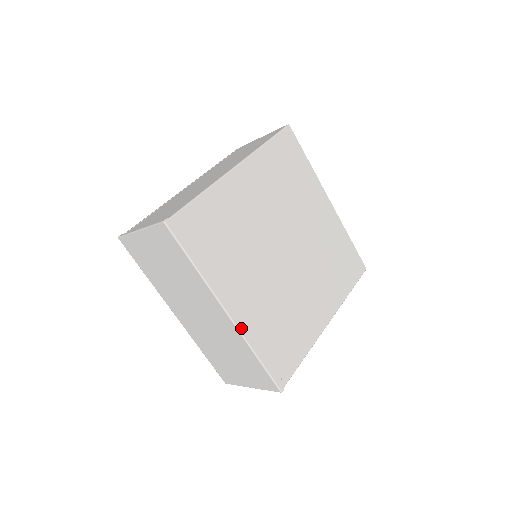
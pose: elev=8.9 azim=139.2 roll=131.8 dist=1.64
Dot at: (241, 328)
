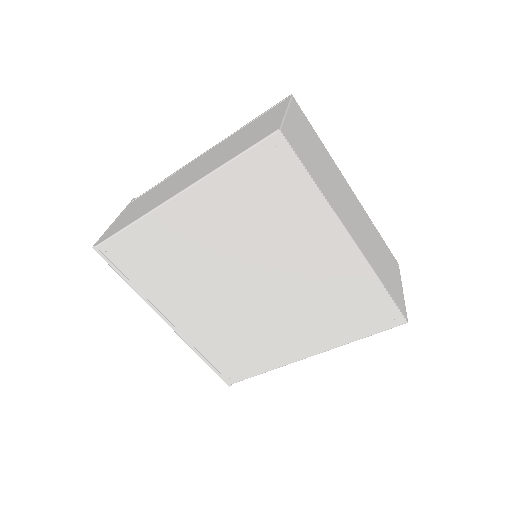
Dot at: (182, 336)
